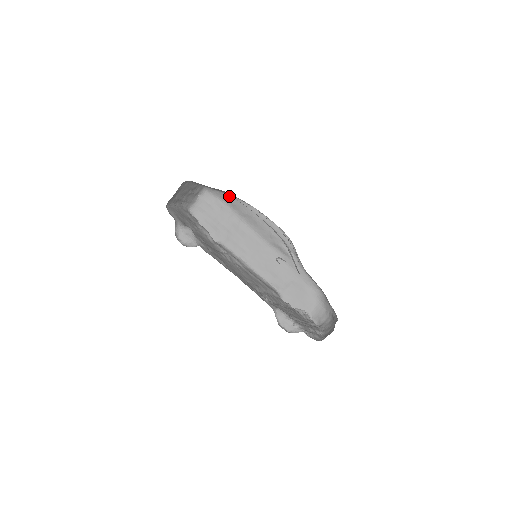
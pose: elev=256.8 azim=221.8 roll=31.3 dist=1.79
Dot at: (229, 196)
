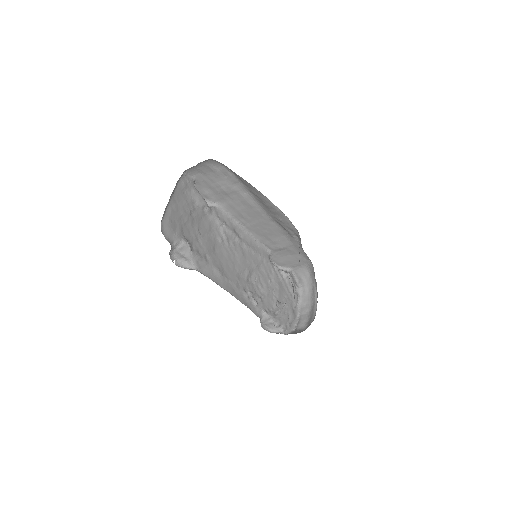
Dot at: occluded
